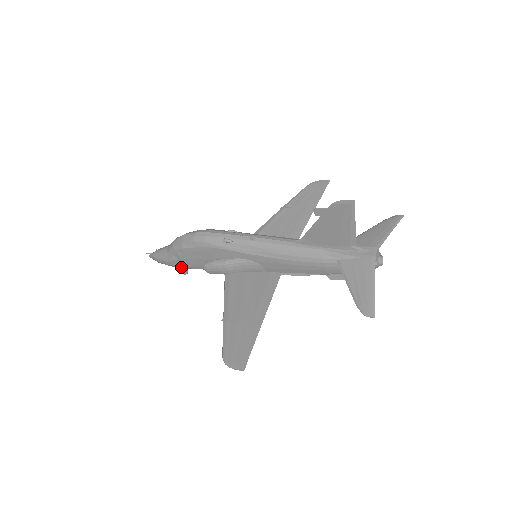
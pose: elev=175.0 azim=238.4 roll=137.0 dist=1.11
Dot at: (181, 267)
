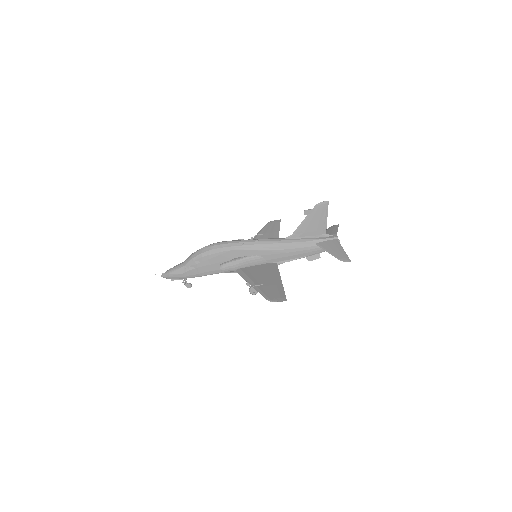
Dot at: (194, 277)
